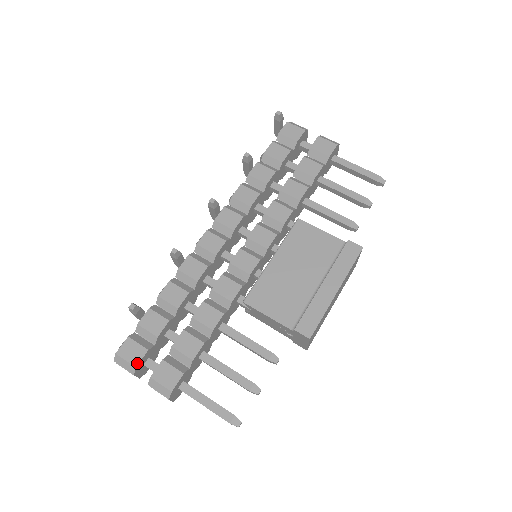
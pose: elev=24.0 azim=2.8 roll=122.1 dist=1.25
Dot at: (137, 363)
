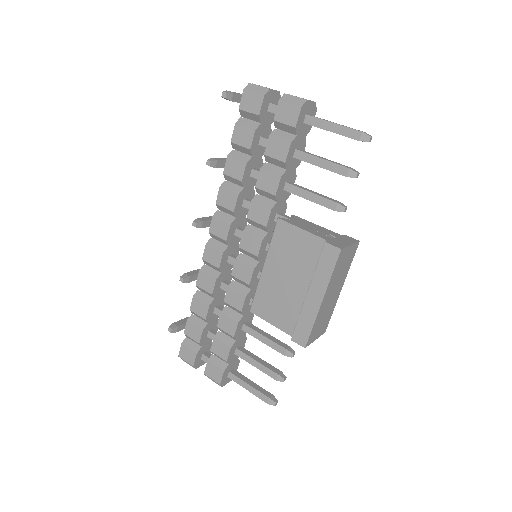
Dot at: (193, 363)
